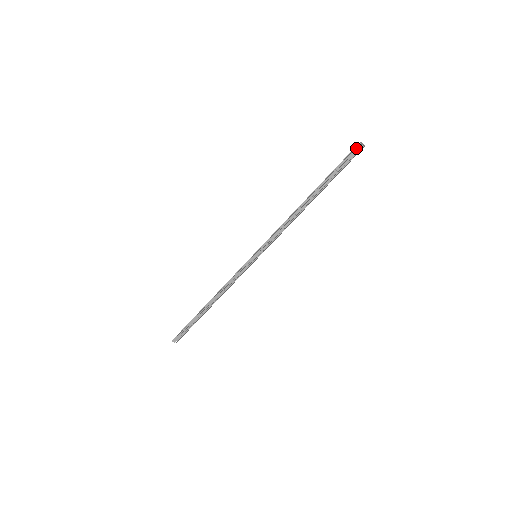
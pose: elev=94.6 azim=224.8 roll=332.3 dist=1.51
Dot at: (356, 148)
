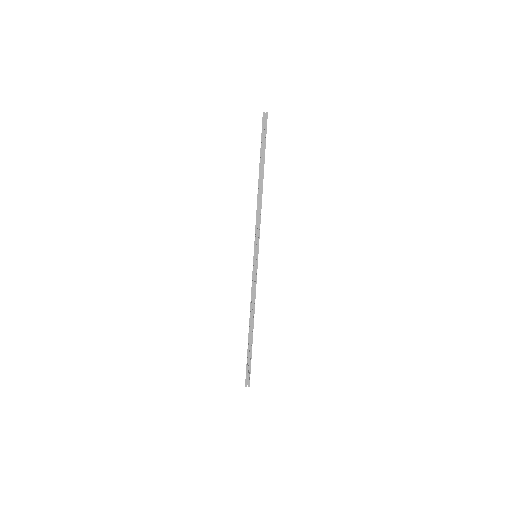
Dot at: (263, 118)
